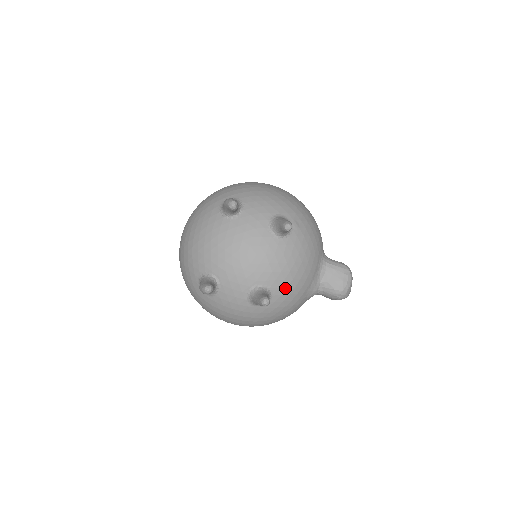
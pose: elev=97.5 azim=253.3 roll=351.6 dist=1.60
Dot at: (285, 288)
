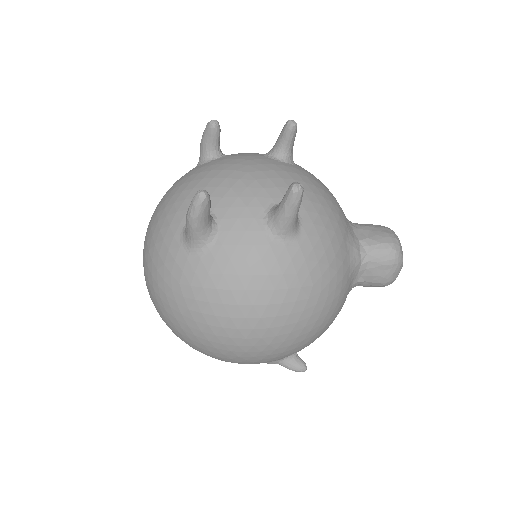
Dot at: (315, 214)
